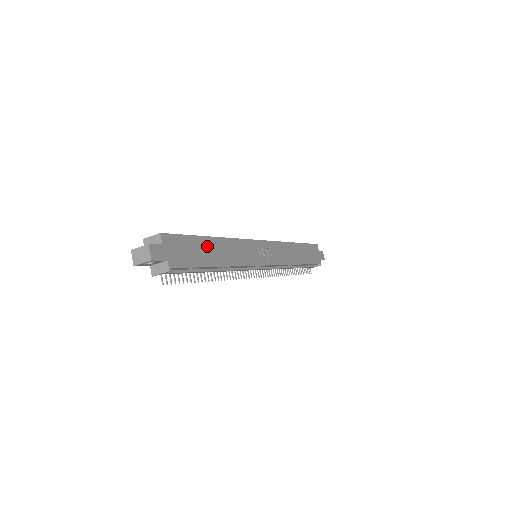
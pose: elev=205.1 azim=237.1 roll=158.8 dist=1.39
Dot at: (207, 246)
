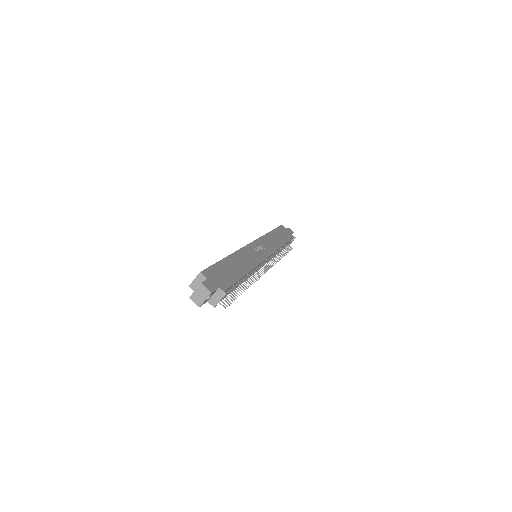
Dot at: (229, 265)
